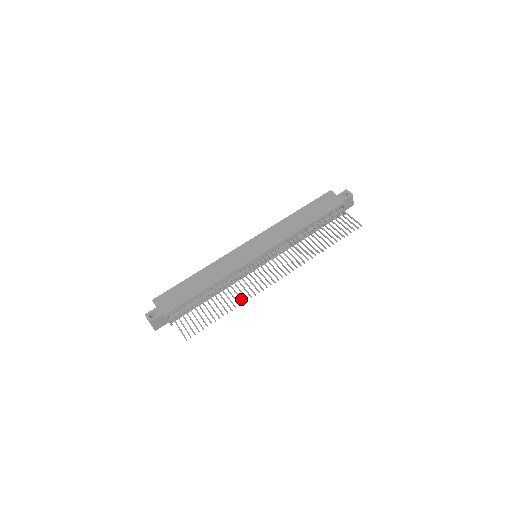
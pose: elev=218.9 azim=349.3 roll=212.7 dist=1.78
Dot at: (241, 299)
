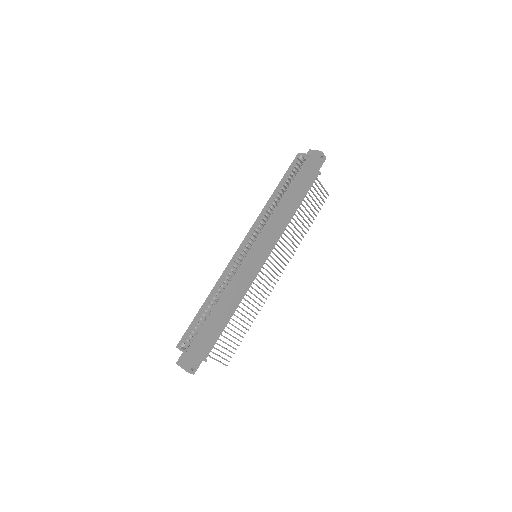
Dot at: (258, 309)
